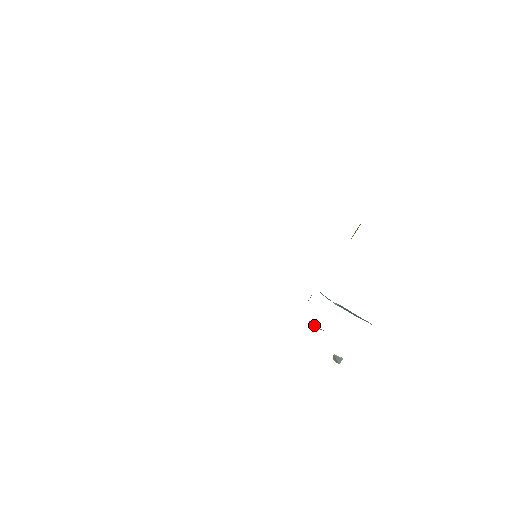
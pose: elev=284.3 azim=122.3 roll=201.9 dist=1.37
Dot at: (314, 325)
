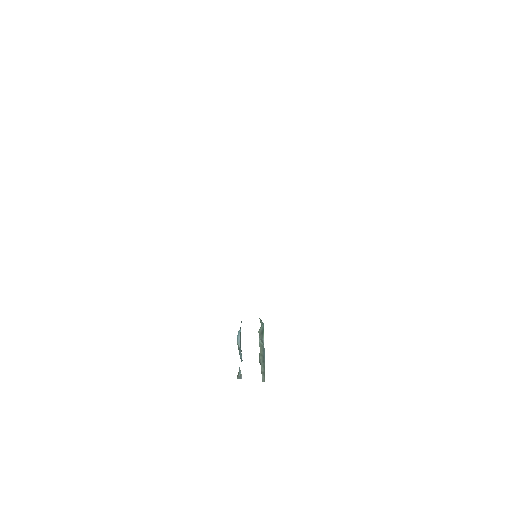
Dot at: (238, 336)
